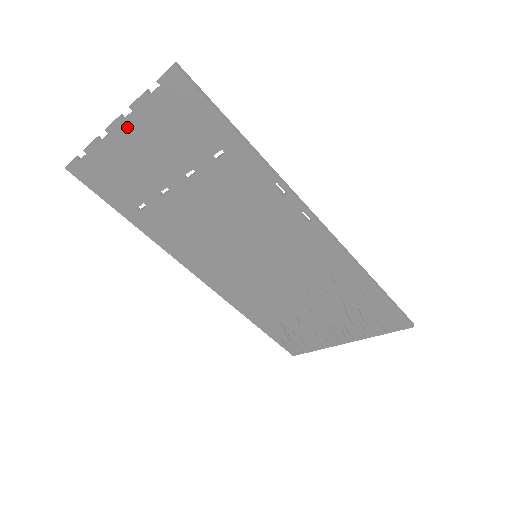
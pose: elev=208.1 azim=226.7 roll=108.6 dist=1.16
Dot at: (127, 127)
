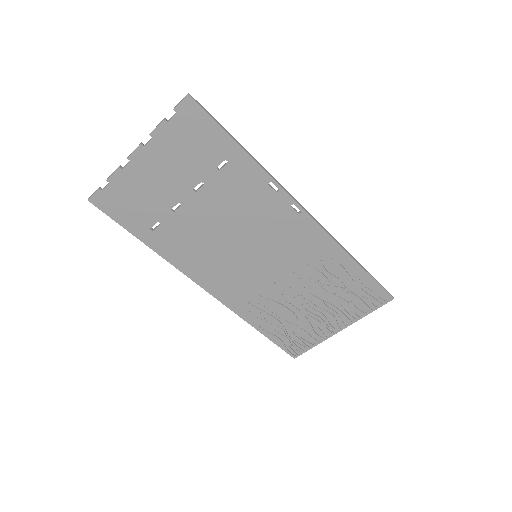
Dot at: (147, 152)
